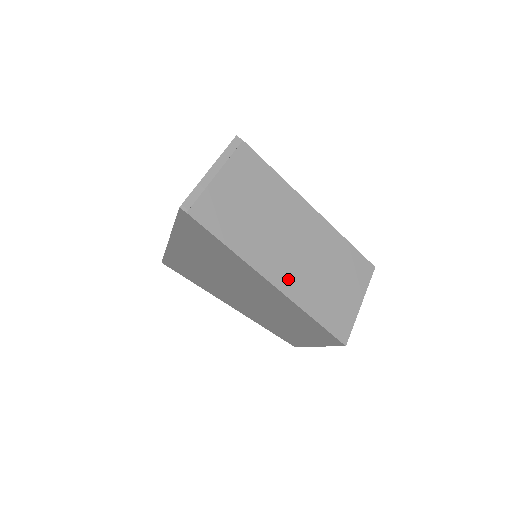
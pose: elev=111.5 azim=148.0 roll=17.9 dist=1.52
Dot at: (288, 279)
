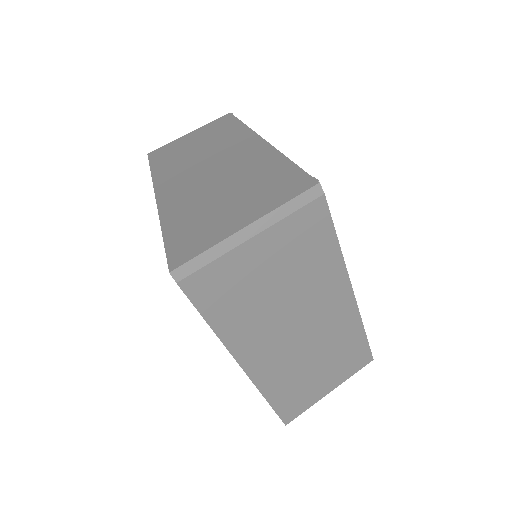
Dot at: (267, 366)
